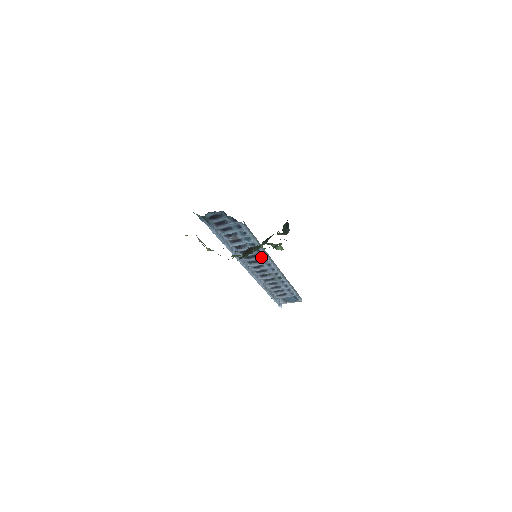
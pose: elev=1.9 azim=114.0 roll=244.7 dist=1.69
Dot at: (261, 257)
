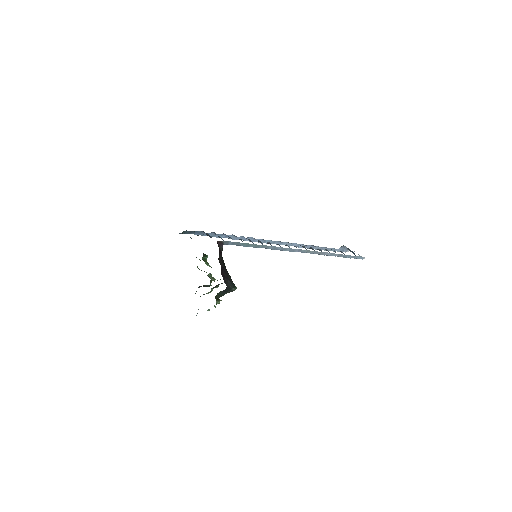
Dot at: occluded
